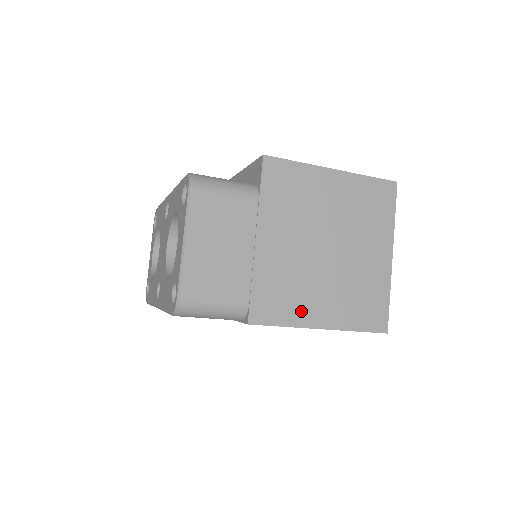
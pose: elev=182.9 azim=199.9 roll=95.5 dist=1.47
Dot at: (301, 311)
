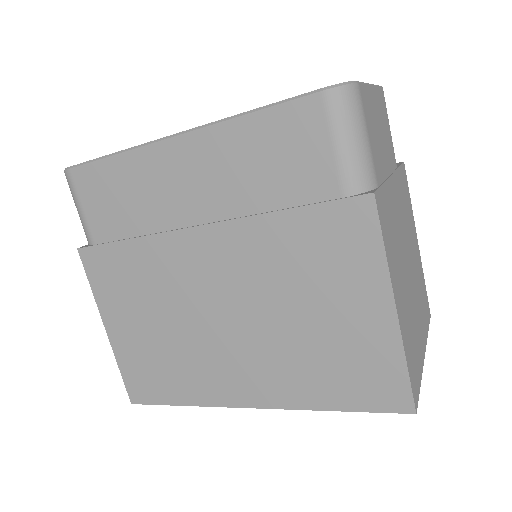
Dot at: (393, 267)
